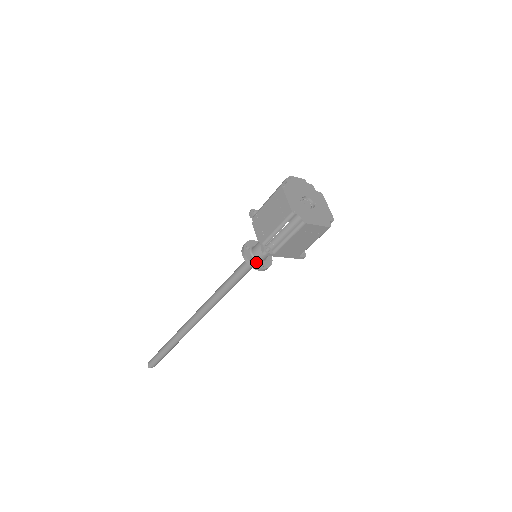
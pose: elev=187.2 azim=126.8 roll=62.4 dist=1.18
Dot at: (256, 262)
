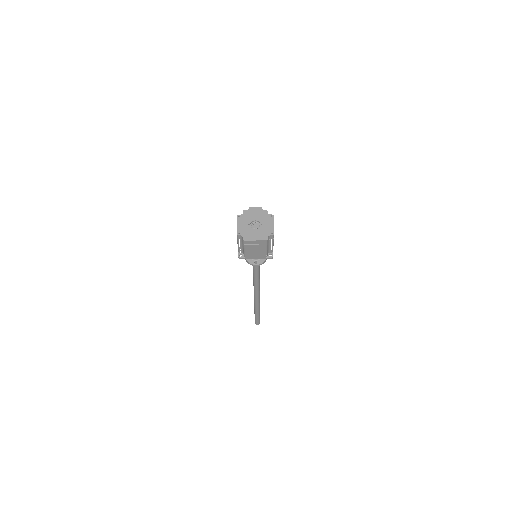
Dot at: (252, 261)
